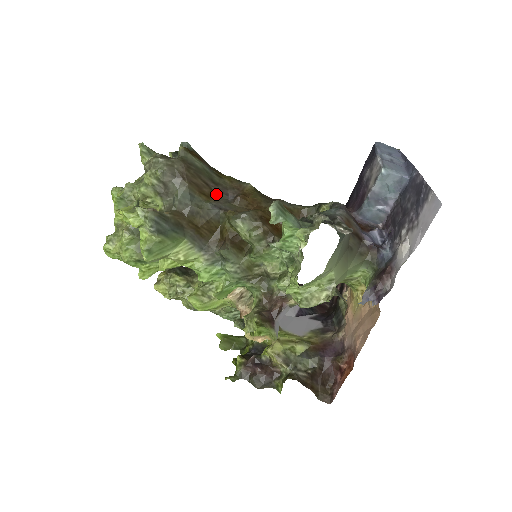
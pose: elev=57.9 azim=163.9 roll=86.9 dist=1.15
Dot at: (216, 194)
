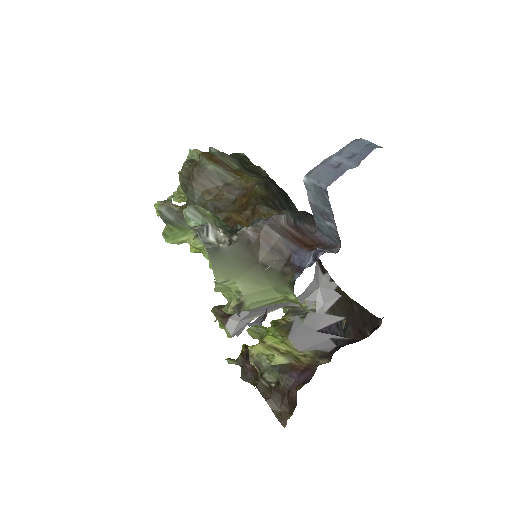
Dot at: (222, 194)
